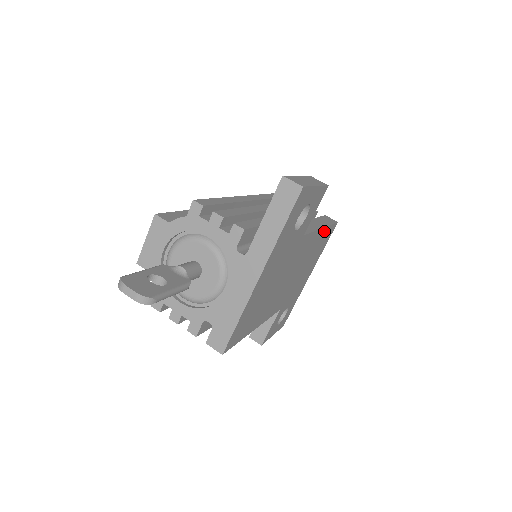
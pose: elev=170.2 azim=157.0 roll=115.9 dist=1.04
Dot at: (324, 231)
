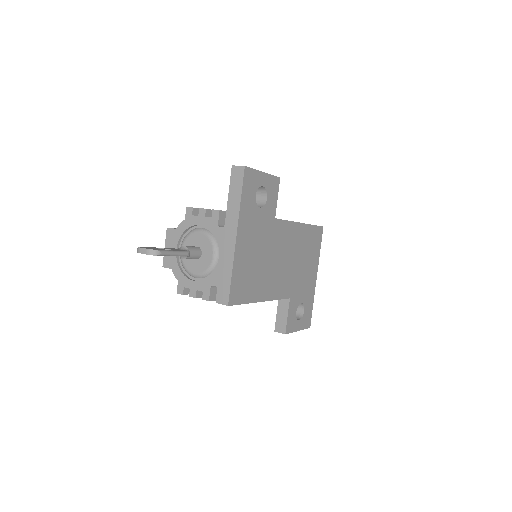
Dot at: (306, 228)
